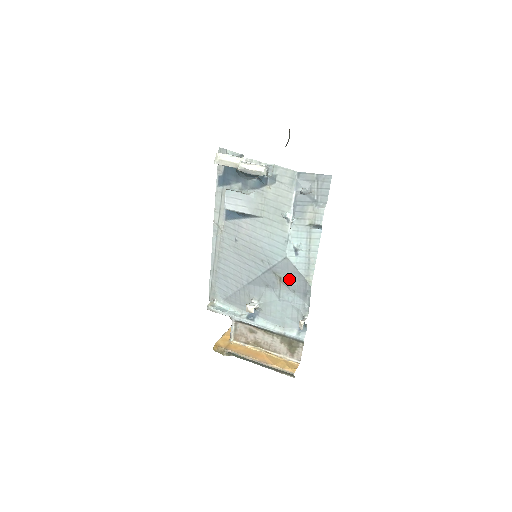
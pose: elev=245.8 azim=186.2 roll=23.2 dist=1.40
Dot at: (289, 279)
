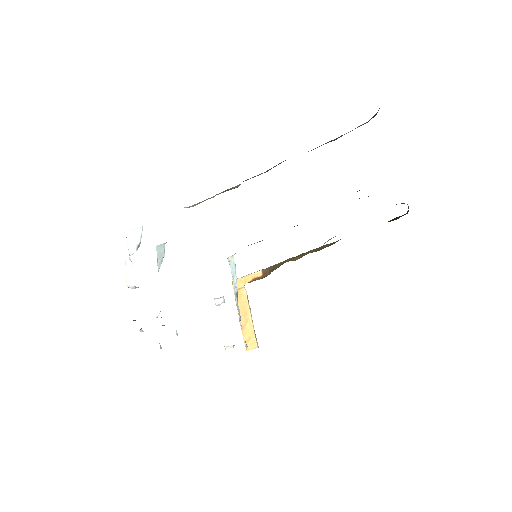
Dot at: occluded
